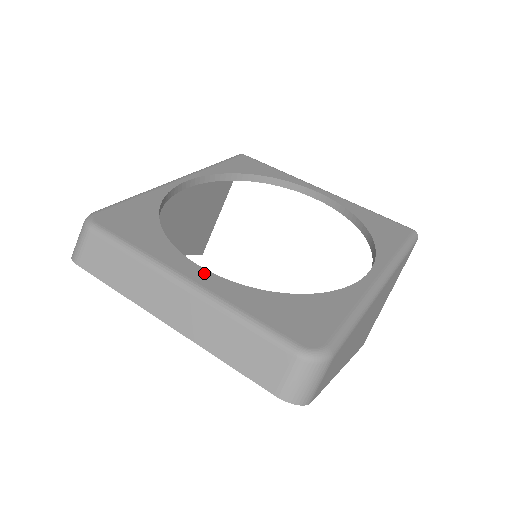
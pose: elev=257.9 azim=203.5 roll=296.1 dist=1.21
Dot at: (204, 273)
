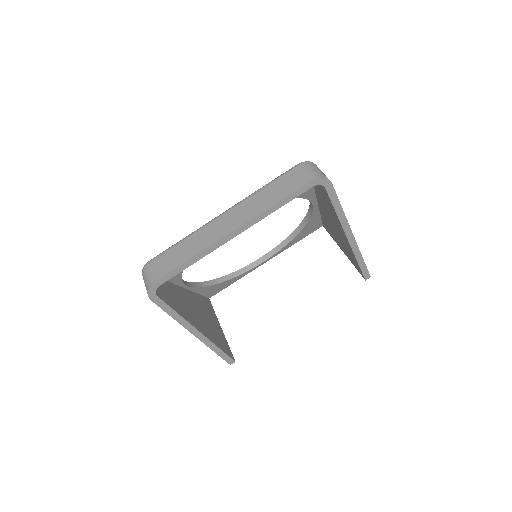
Dot at: occluded
